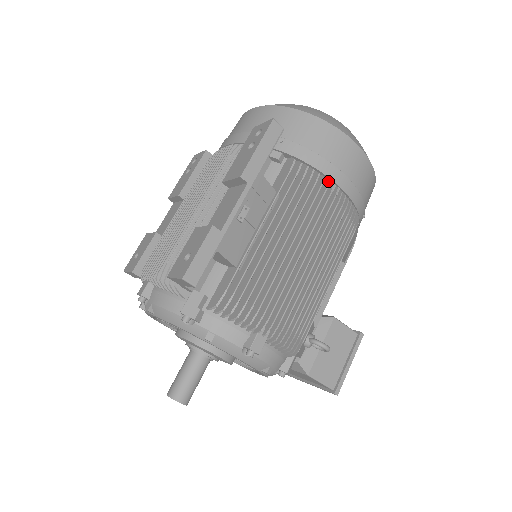
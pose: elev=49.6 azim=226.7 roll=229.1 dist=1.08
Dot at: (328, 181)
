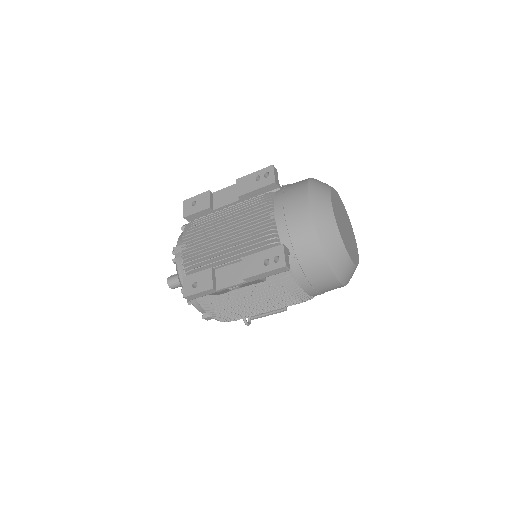
Dot at: (300, 291)
